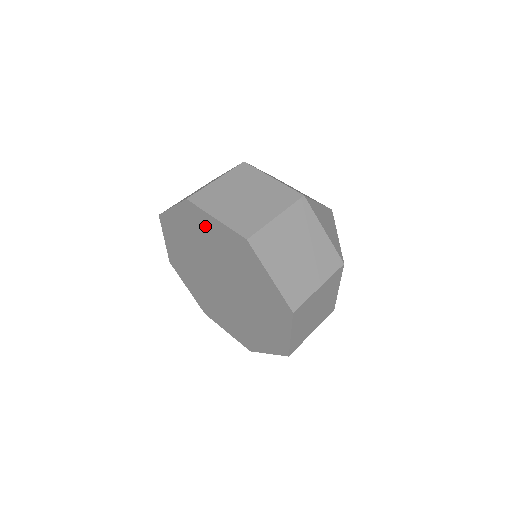
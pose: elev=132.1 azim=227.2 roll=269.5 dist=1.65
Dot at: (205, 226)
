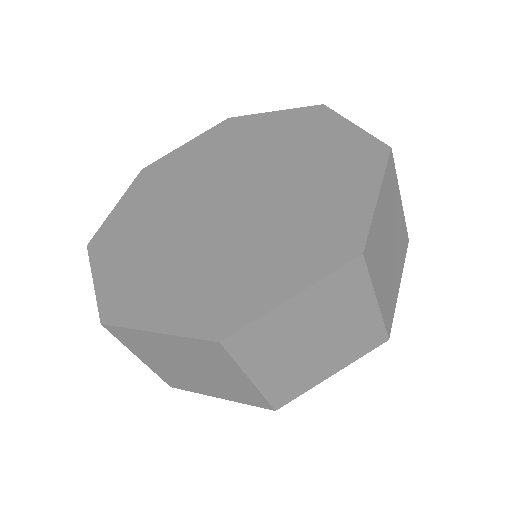
Dot at: (245, 130)
